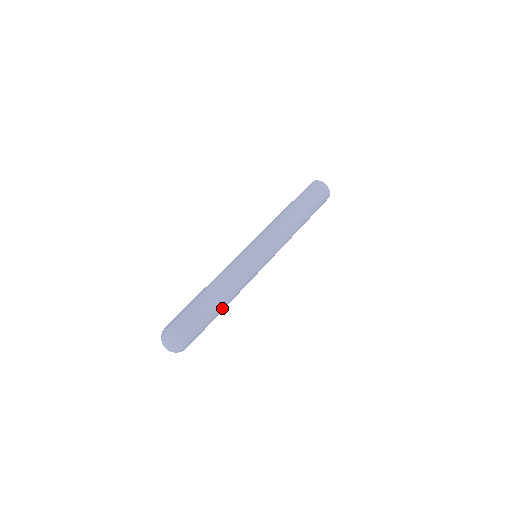
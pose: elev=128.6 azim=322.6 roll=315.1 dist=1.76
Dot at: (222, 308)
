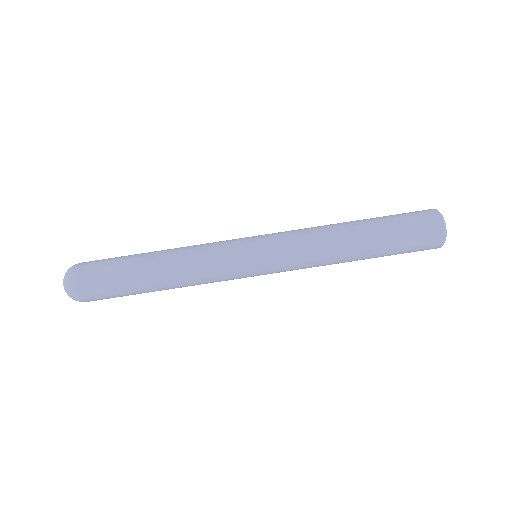
Dot at: (158, 290)
